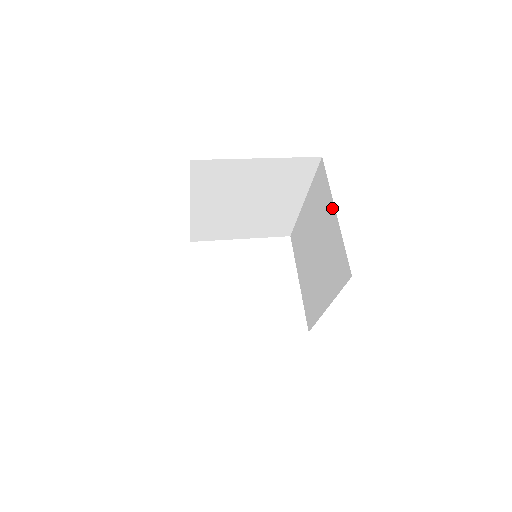
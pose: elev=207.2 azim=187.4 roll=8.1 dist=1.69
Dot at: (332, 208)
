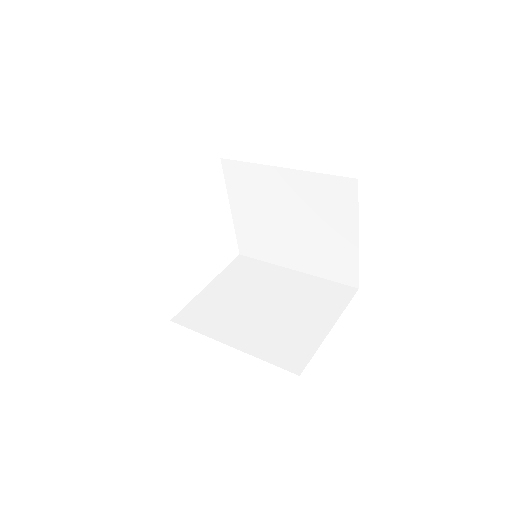
Dot at: (353, 230)
